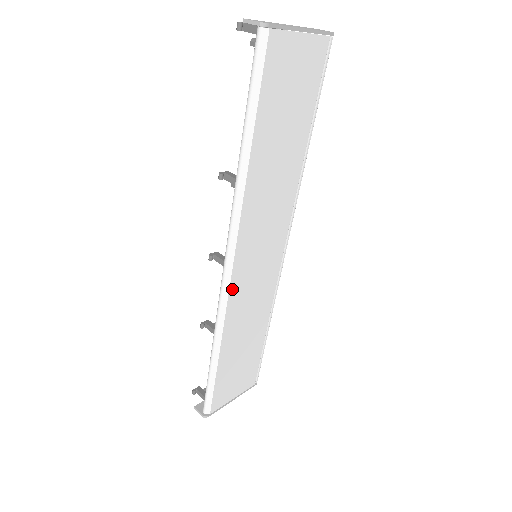
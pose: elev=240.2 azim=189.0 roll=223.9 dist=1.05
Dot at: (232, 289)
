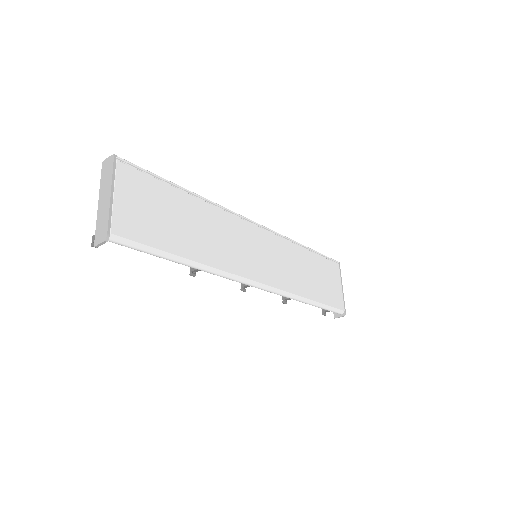
Dot at: (273, 284)
